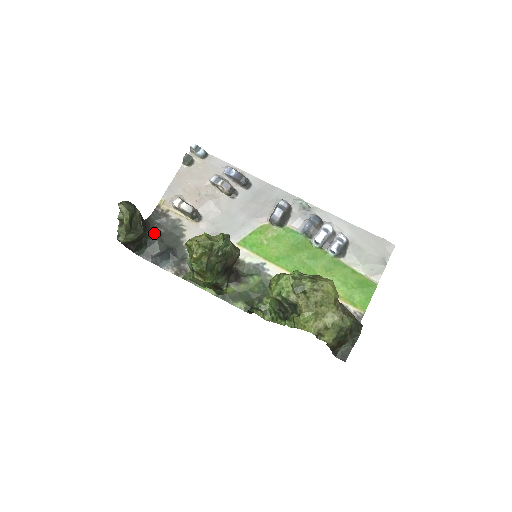
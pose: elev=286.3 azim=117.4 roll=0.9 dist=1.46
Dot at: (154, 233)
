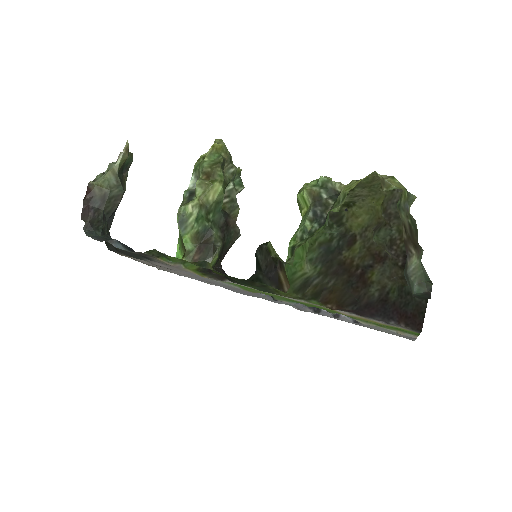
Dot at: occluded
